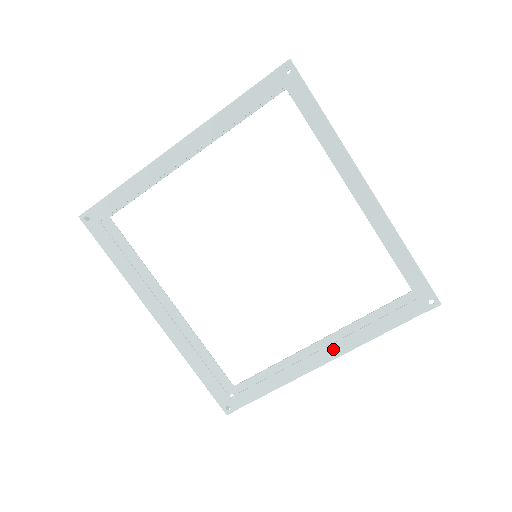
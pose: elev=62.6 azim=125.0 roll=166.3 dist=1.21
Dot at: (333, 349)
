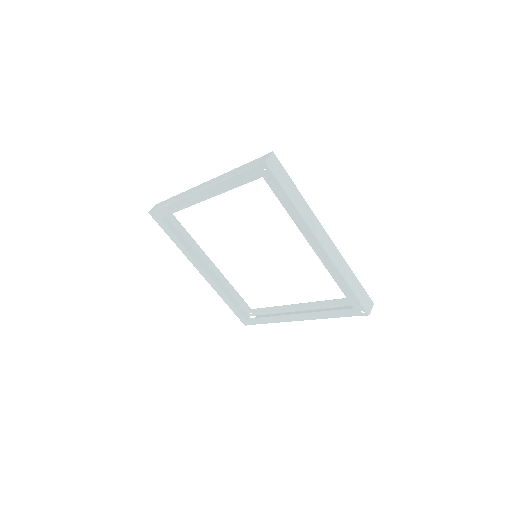
Dot at: (303, 316)
